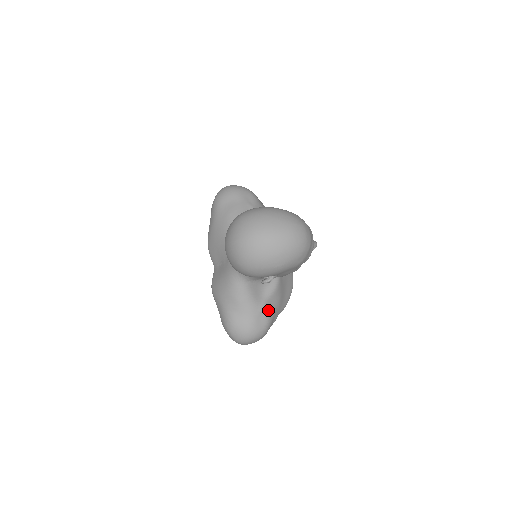
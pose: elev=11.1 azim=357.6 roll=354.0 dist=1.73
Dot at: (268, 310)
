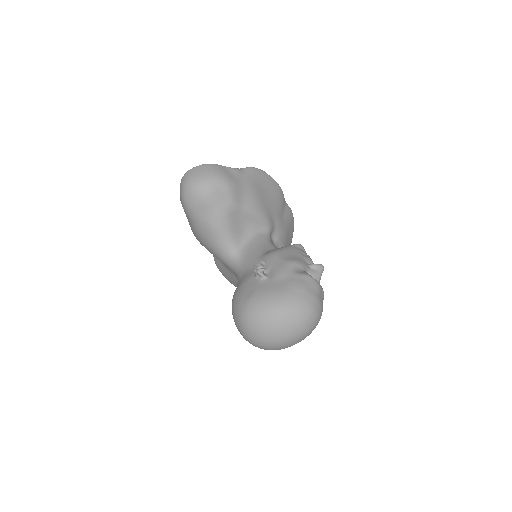
Dot at: occluded
